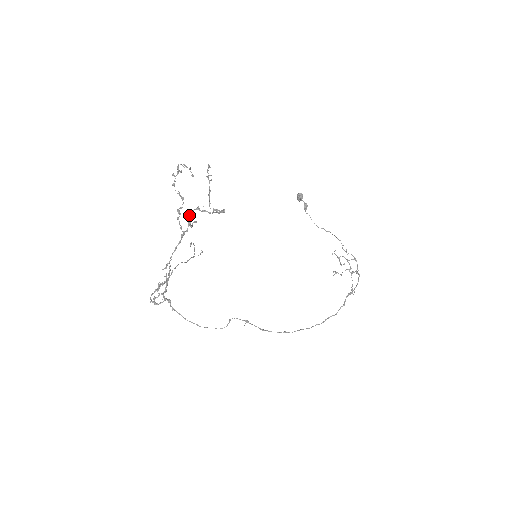
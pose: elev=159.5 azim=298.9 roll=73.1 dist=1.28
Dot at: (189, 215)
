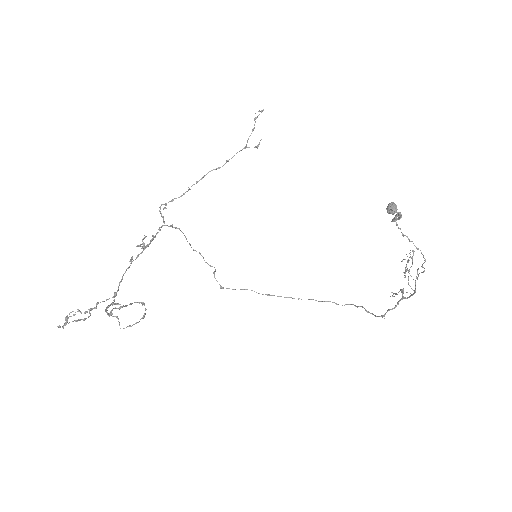
Dot at: (106, 308)
